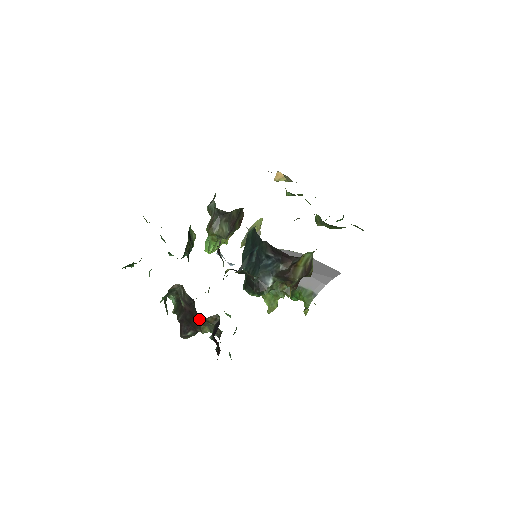
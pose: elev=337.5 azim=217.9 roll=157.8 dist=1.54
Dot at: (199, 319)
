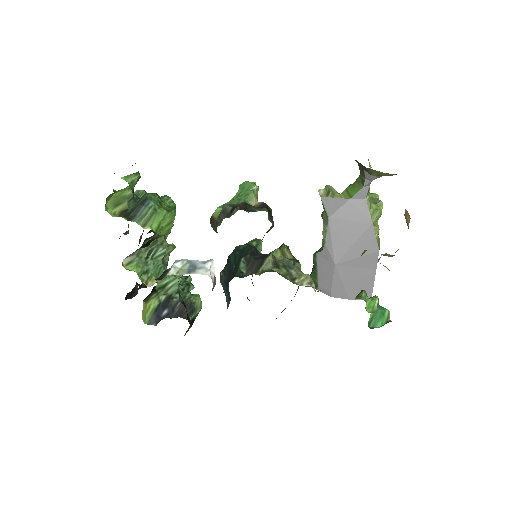
Dot at: occluded
